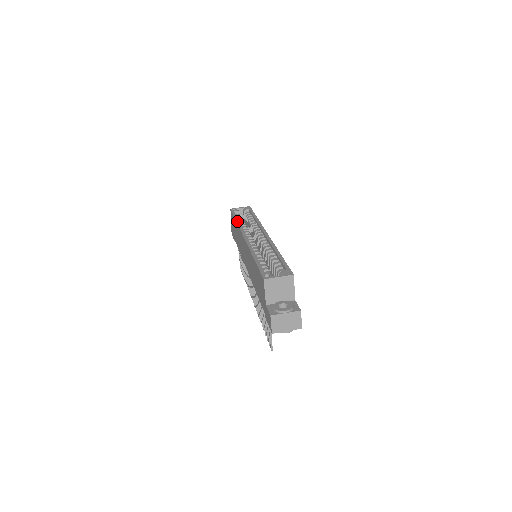
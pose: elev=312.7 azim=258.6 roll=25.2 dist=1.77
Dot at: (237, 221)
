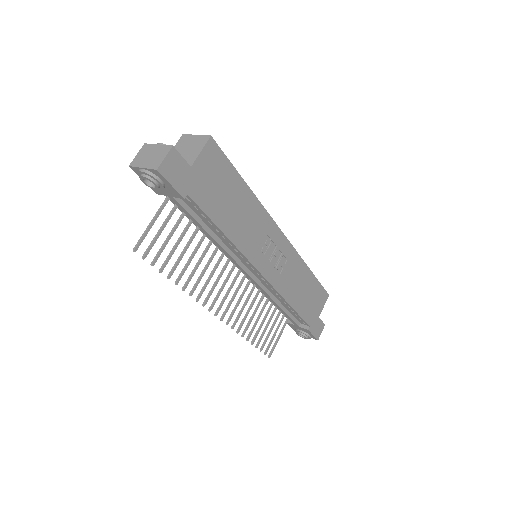
Dot at: occluded
